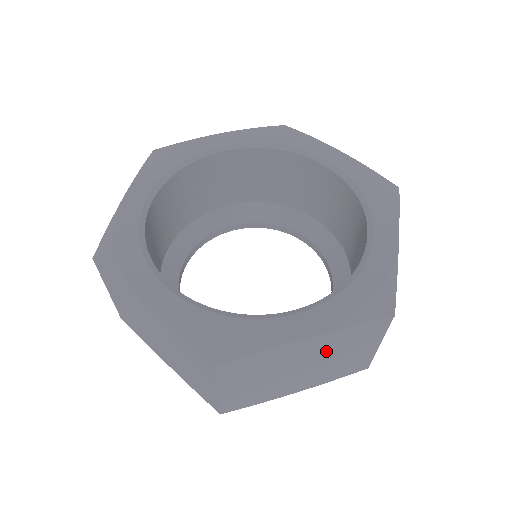
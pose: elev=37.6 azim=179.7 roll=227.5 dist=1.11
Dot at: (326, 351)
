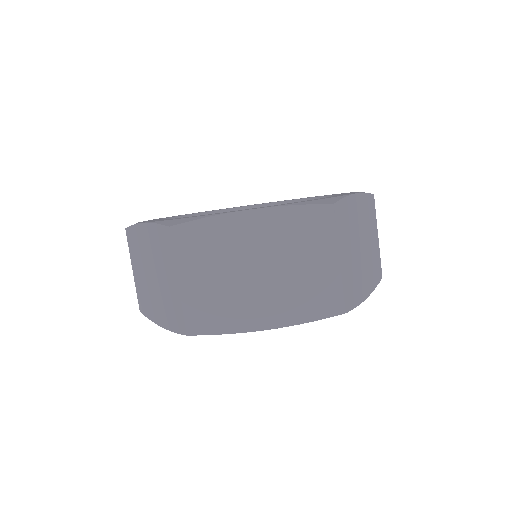
Dot at: (364, 225)
